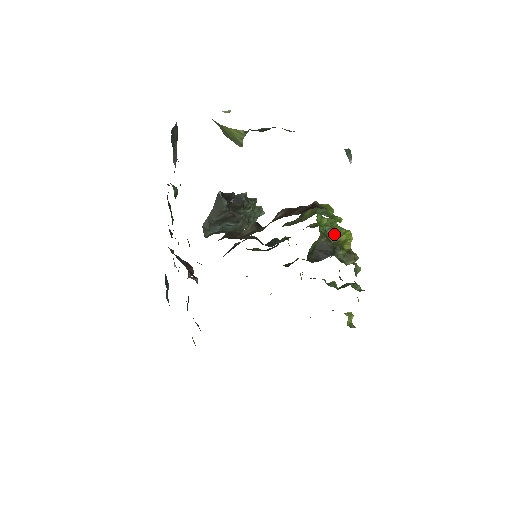
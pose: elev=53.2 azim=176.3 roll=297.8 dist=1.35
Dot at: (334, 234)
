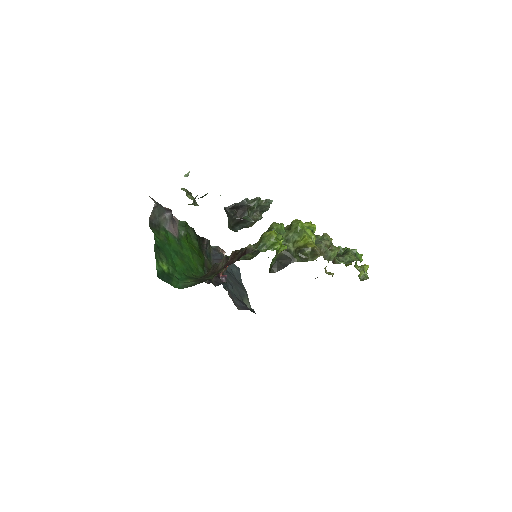
Dot at: (295, 241)
